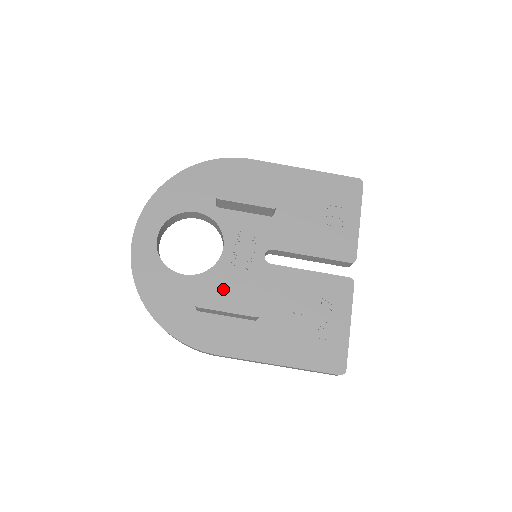
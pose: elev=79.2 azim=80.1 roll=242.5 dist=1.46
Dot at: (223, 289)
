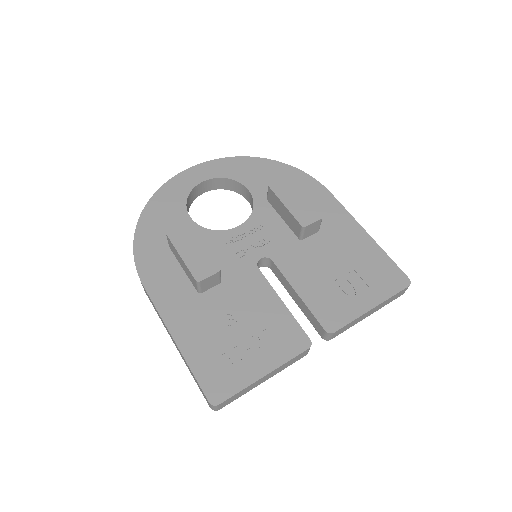
Dot at: (198, 240)
